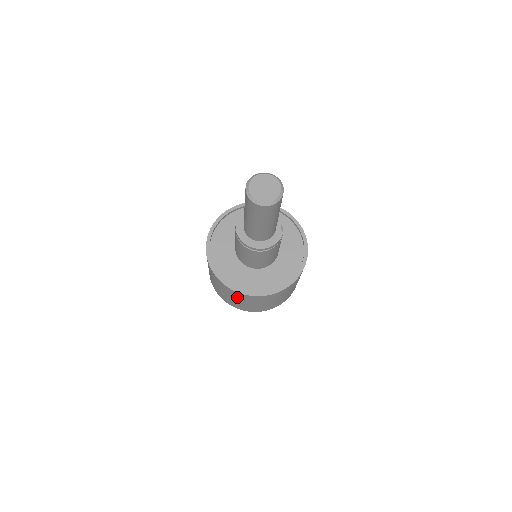
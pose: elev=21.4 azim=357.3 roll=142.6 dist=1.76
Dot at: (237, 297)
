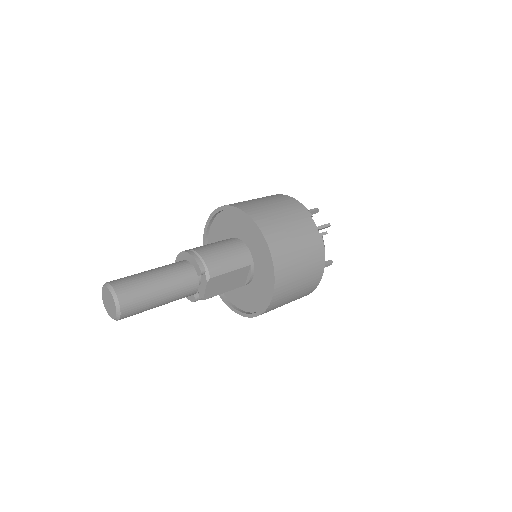
Dot at: occluded
